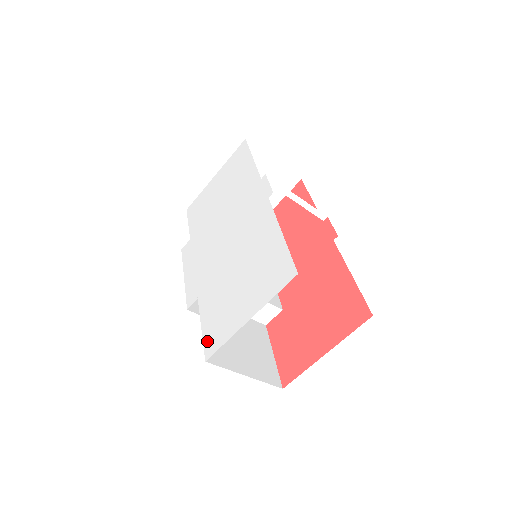
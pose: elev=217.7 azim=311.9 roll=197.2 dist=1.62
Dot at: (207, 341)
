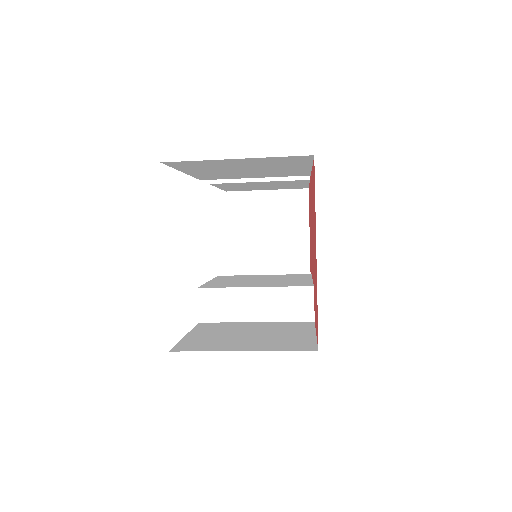
Dot at: occluded
